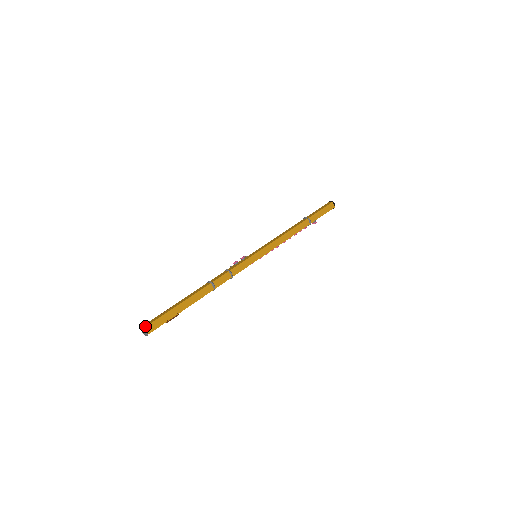
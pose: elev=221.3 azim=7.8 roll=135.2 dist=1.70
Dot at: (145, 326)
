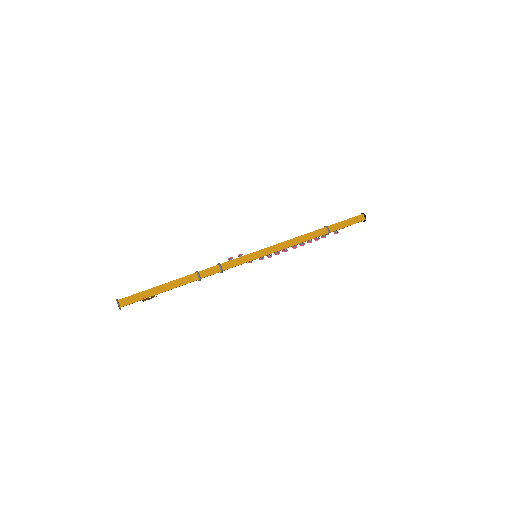
Dot at: (119, 299)
